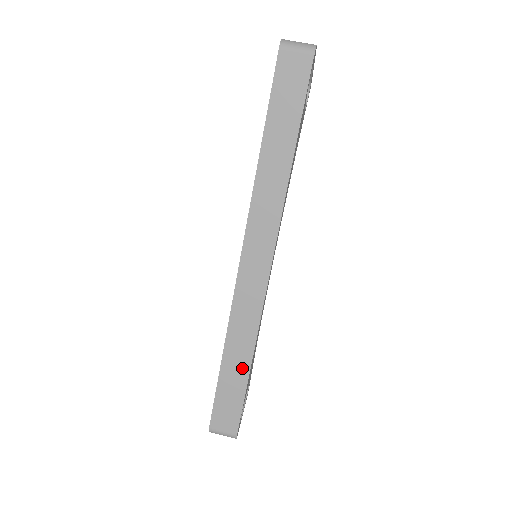
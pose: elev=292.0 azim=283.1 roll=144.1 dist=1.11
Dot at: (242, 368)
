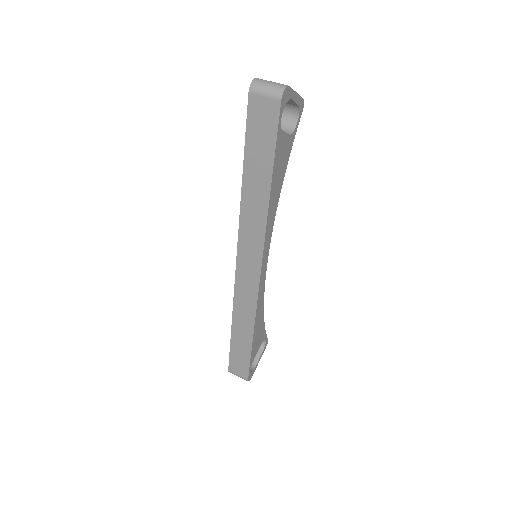
Dot at: (246, 339)
